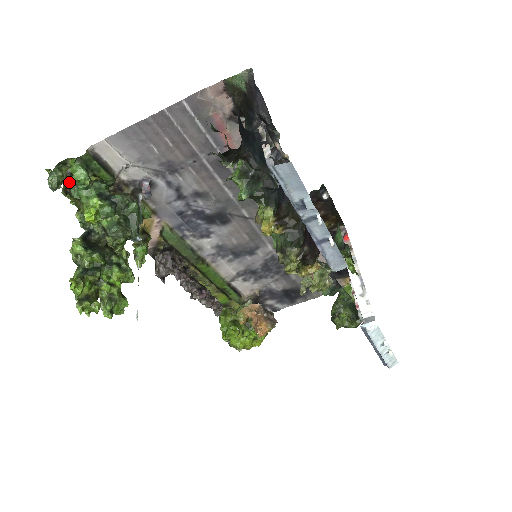
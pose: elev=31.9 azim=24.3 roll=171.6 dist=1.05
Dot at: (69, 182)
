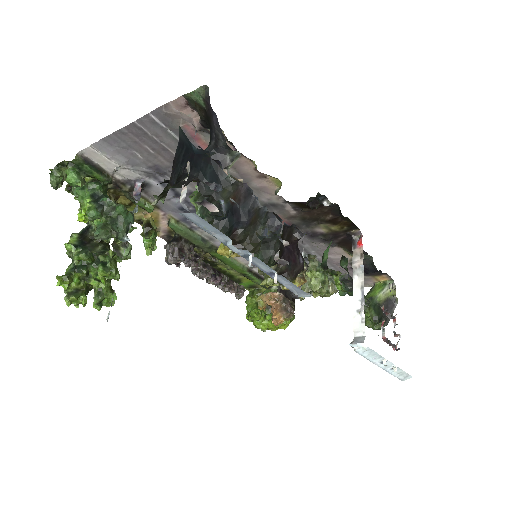
Dot at: occluded
